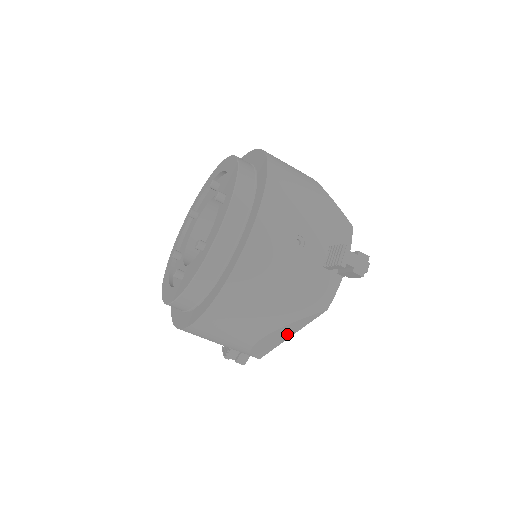
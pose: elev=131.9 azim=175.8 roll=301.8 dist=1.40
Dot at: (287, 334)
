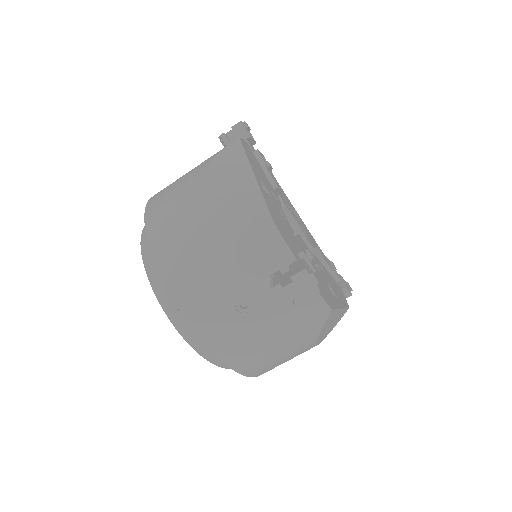
Dot at: (334, 318)
